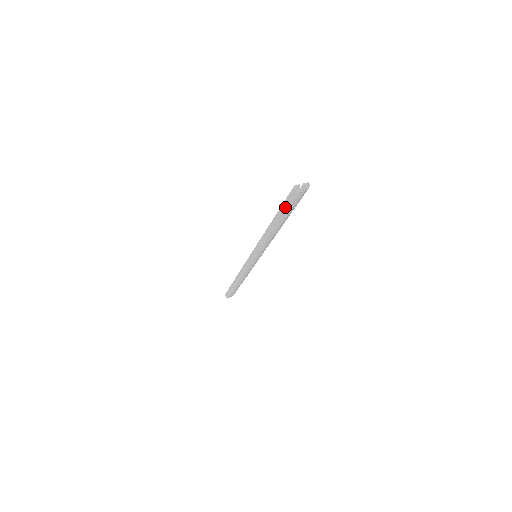
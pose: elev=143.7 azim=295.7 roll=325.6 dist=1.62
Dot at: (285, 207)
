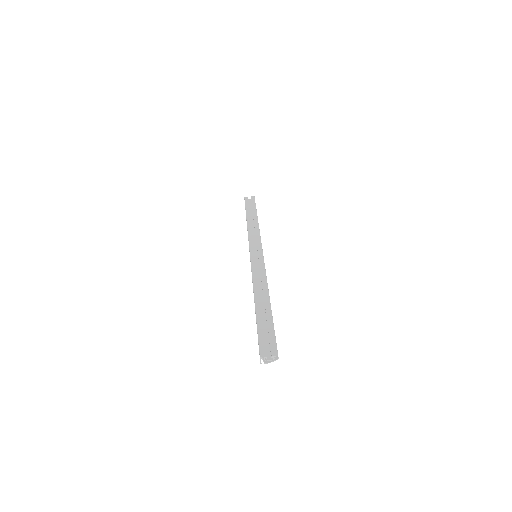
Dot at: occluded
